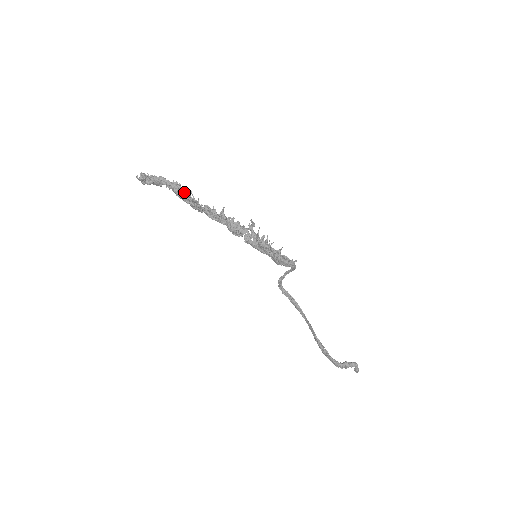
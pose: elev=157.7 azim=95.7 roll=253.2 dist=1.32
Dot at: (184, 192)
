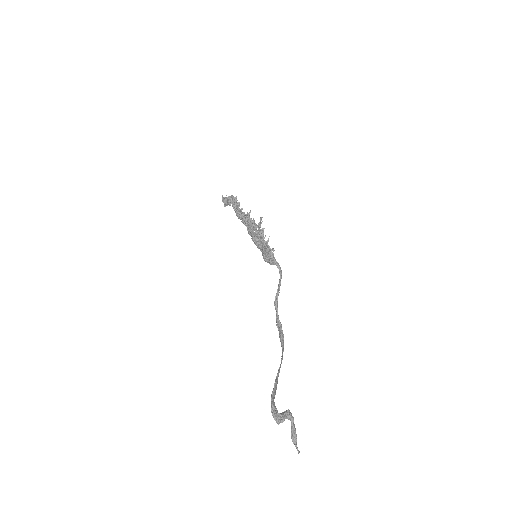
Dot at: (236, 202)
